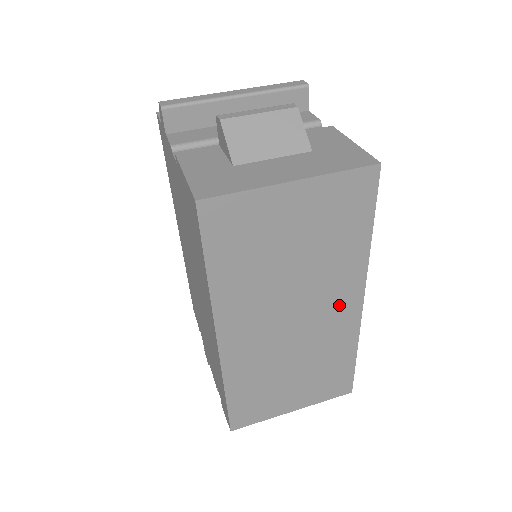
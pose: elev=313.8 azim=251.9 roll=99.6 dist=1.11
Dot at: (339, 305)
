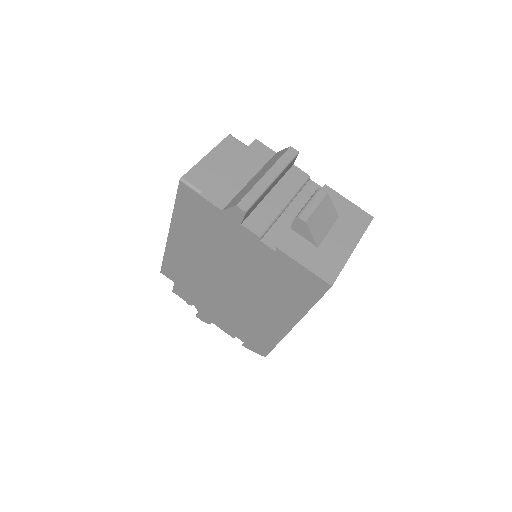
Dot at: occluded
